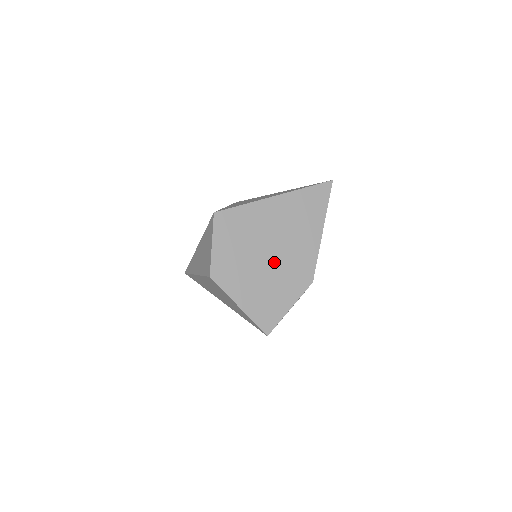
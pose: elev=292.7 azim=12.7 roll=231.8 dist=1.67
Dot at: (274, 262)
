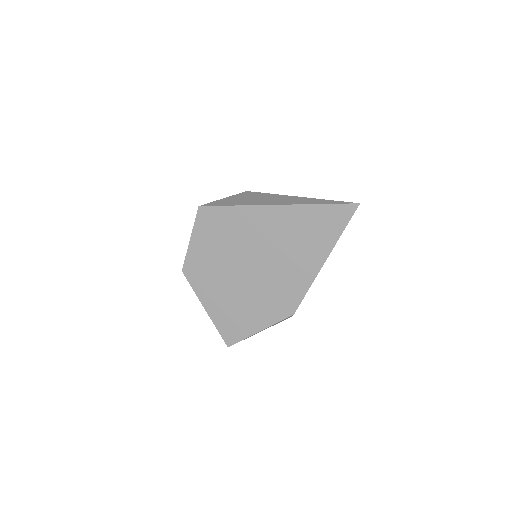
Dot at: (254, 278)
